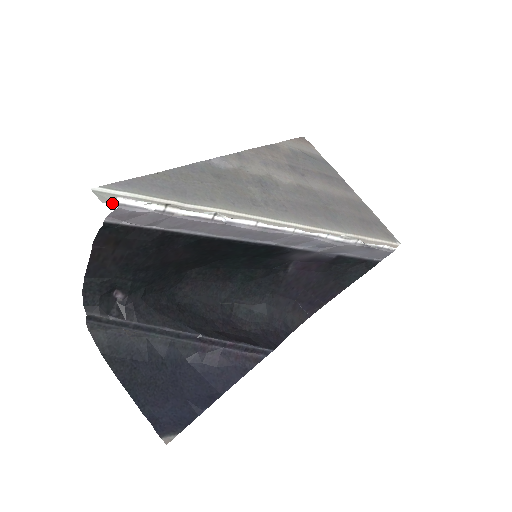
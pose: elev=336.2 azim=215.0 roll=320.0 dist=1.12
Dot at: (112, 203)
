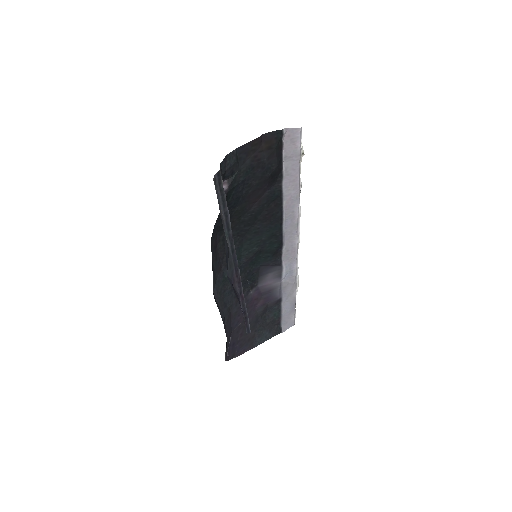
Dot at: occluded
